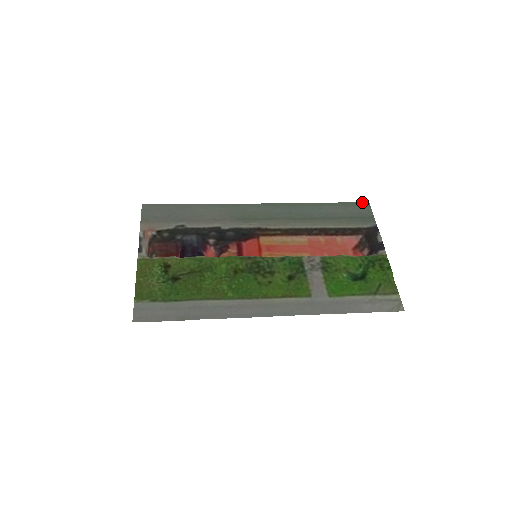
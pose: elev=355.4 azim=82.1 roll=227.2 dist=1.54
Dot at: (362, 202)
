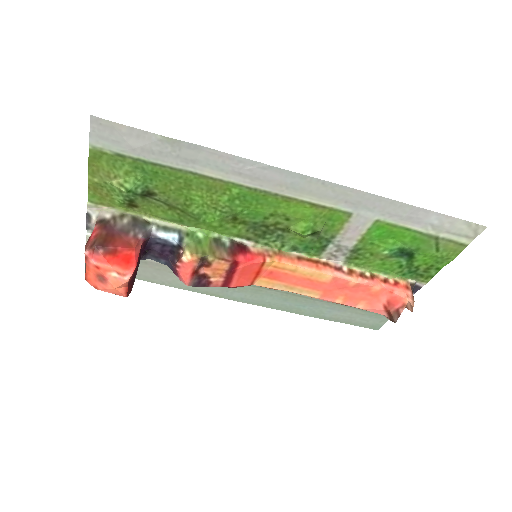
Dot at: (369, 328)
